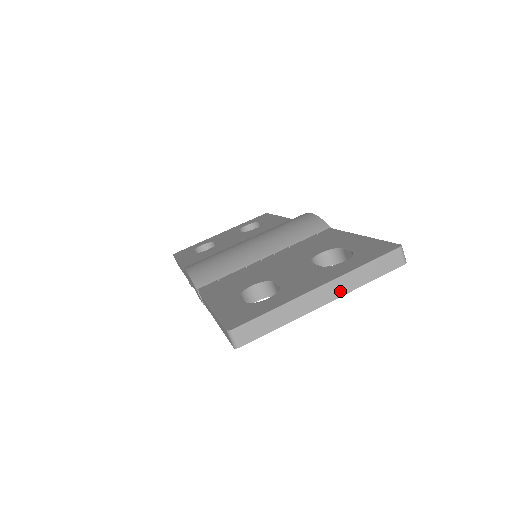
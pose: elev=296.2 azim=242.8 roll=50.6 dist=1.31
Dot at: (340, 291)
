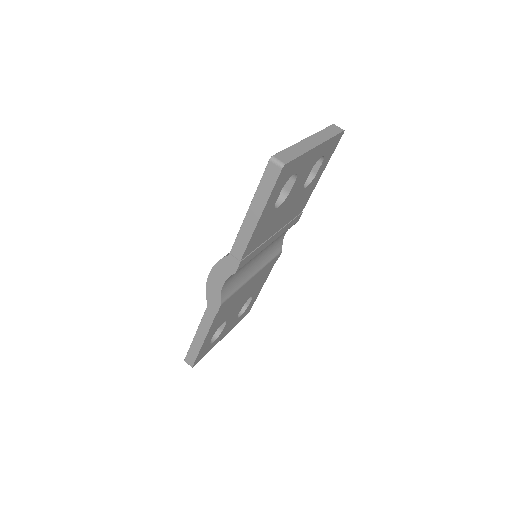
Dot at: (320, 140)
